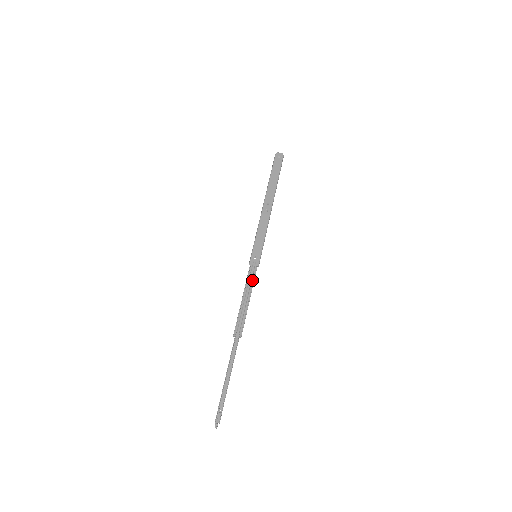
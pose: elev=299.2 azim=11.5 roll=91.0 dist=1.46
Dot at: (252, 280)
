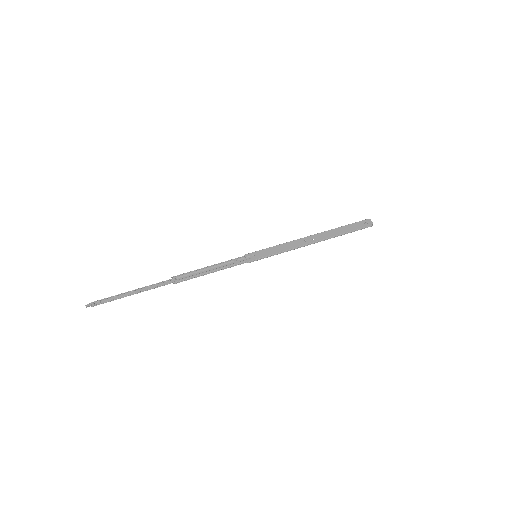
Dot at: (231, 264)
